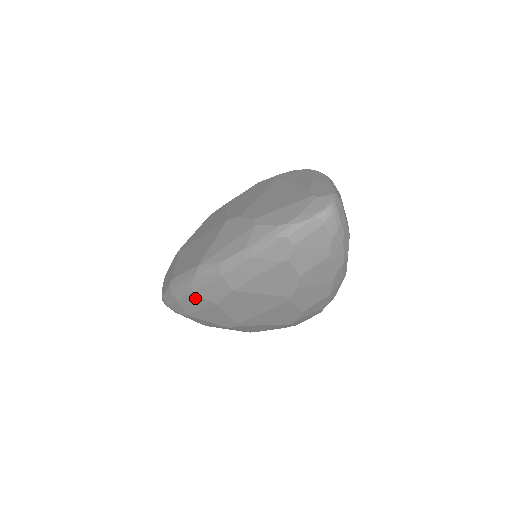
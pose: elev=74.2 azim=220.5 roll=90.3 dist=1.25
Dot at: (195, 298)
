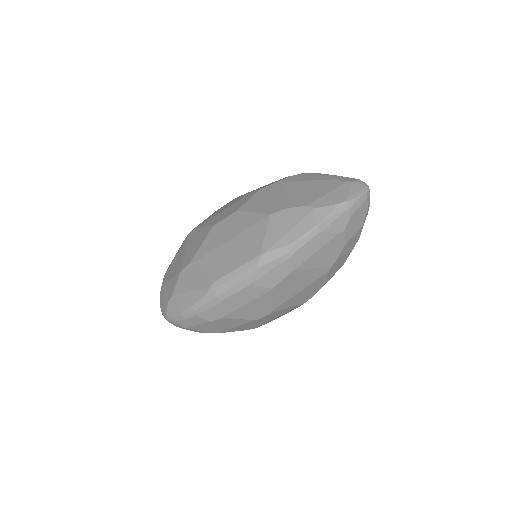
Dot at: (249, 290)
